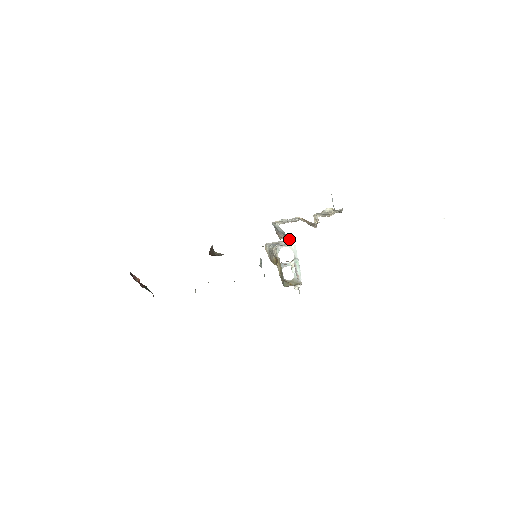
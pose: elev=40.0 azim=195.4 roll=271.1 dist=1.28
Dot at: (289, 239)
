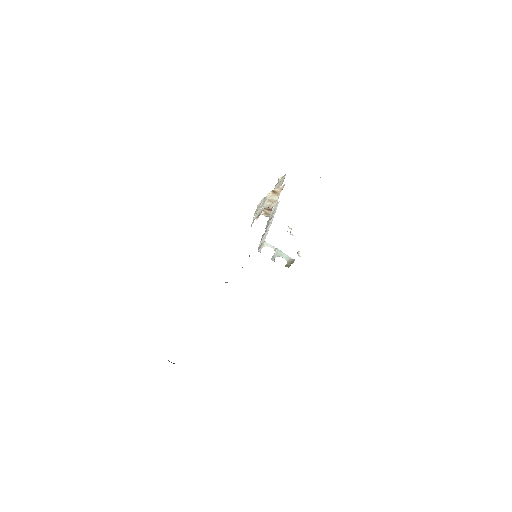
Dot at: occluded
